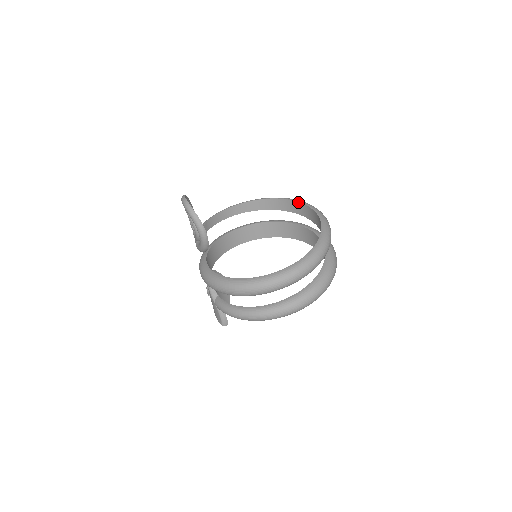
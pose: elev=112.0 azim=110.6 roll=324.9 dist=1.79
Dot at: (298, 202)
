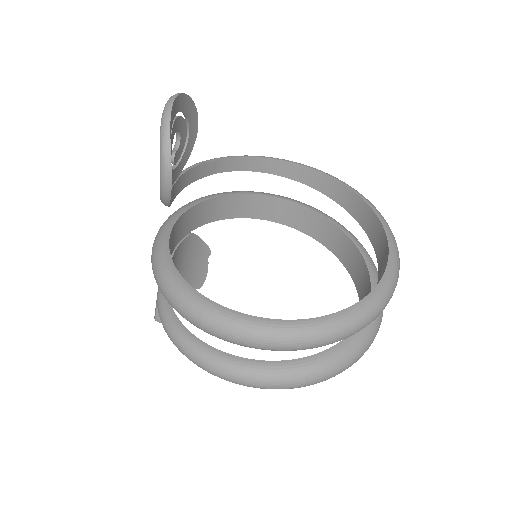
Dot at: (375, 214)
